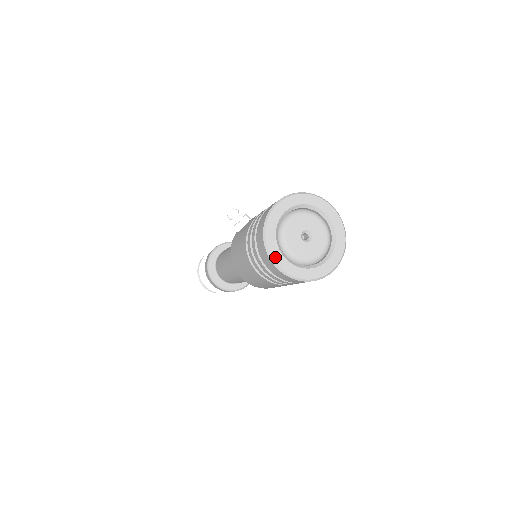
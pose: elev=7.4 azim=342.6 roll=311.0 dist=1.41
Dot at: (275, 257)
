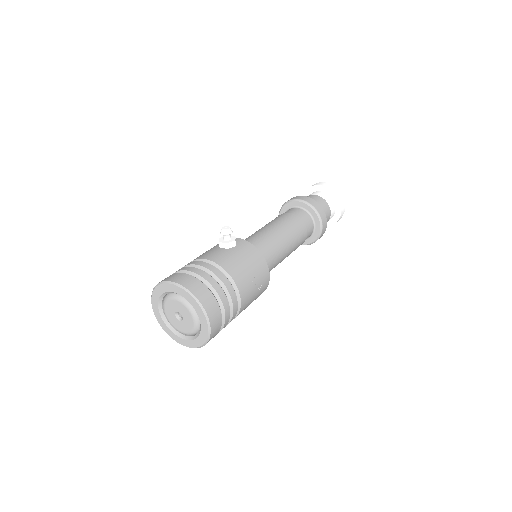
Dot at: (153, 301)
